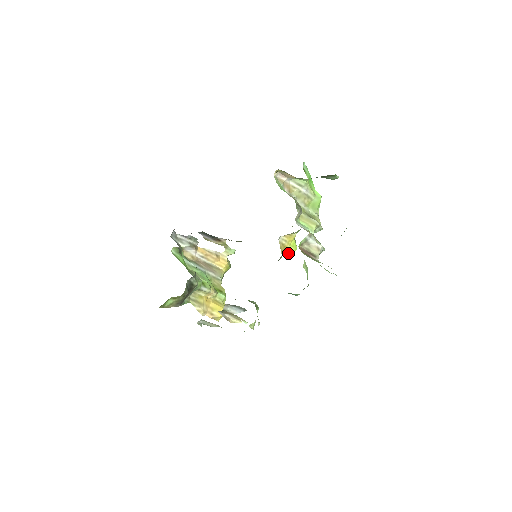
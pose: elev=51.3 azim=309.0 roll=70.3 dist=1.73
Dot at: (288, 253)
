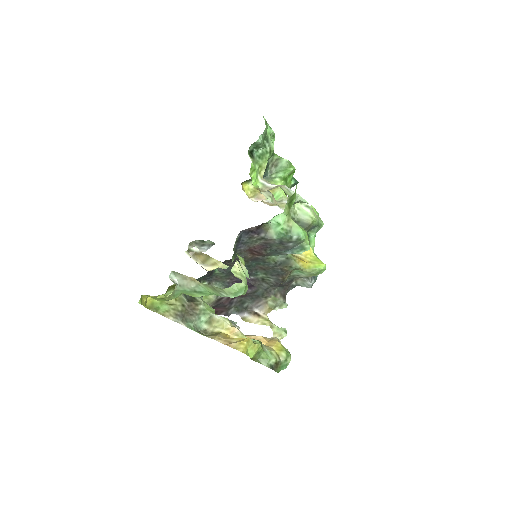
Dot at: (313, 267)
